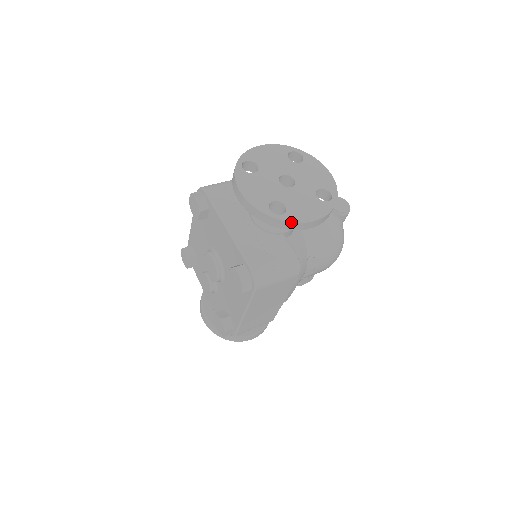
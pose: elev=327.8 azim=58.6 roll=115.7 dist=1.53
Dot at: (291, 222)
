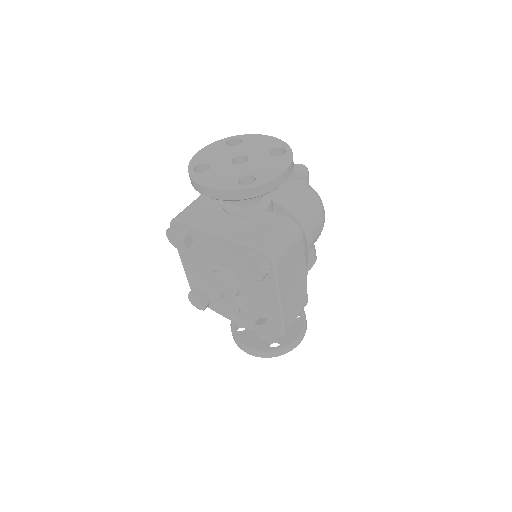
Dot at: (266, 183)
